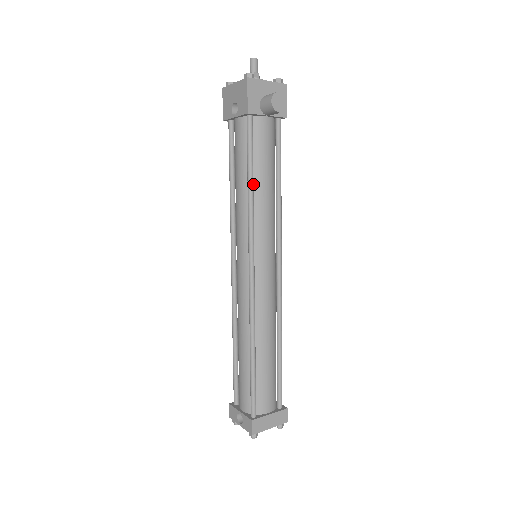
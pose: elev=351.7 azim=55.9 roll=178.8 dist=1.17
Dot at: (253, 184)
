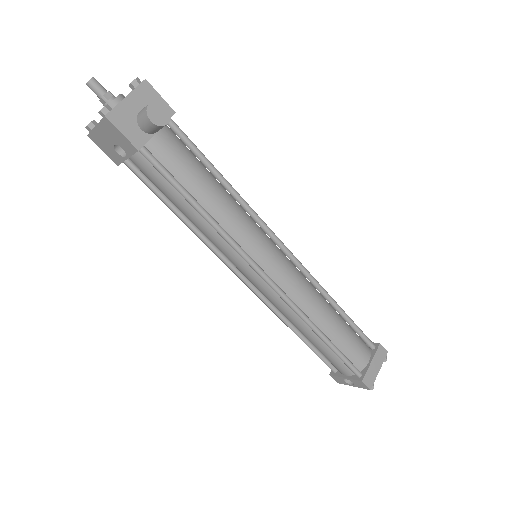
Dot at: (202, 207)
